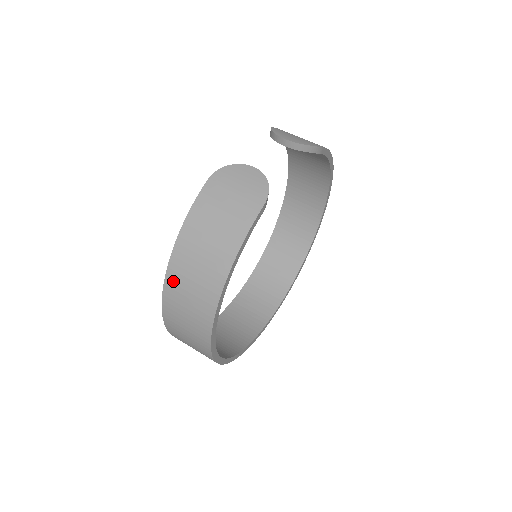
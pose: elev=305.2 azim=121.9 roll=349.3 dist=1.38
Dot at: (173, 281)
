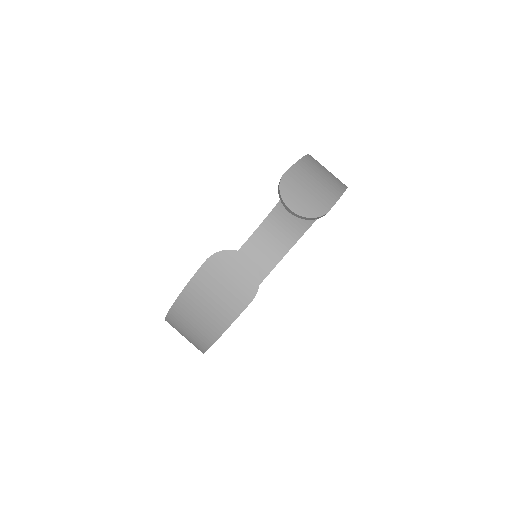
Dot at: (173, 320)
